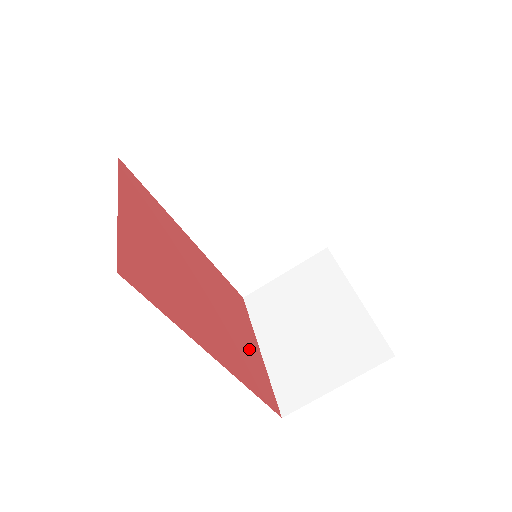
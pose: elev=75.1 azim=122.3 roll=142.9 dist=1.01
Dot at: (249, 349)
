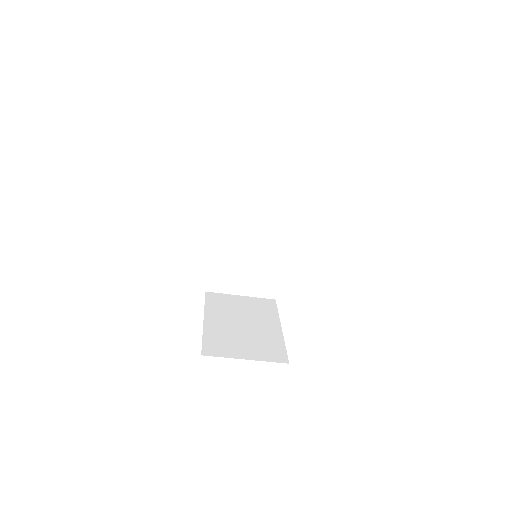
Dot at: occluded
